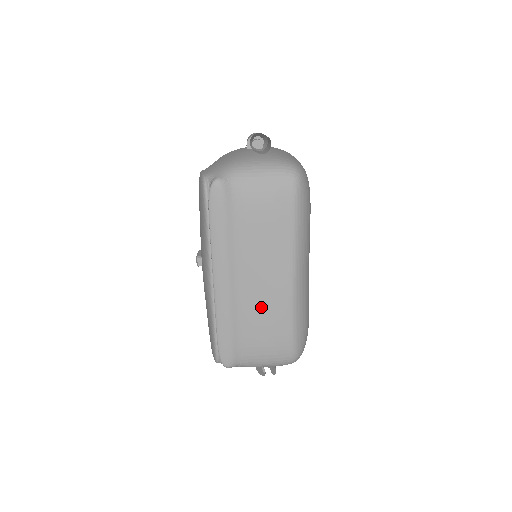
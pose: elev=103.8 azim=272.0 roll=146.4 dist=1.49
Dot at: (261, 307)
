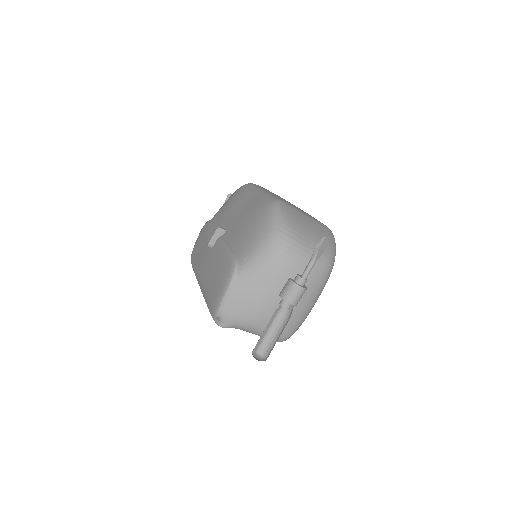
Dot at: occluded
